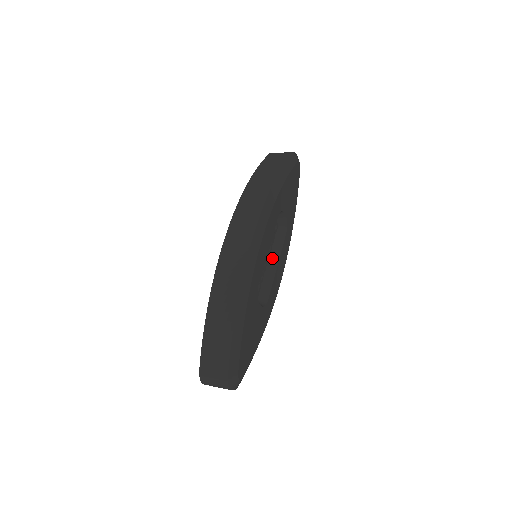
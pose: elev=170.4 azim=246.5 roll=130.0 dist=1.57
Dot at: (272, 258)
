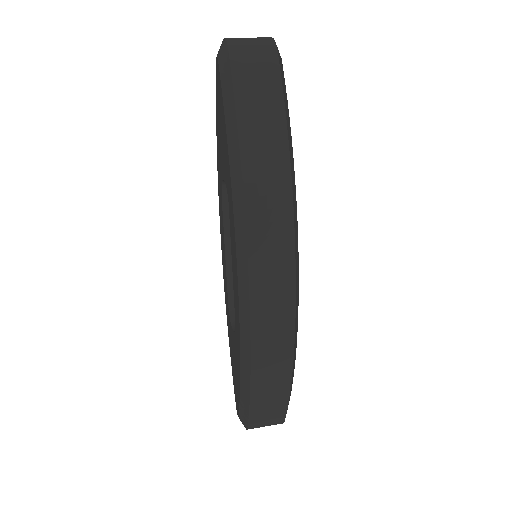
Dot at: occluded
